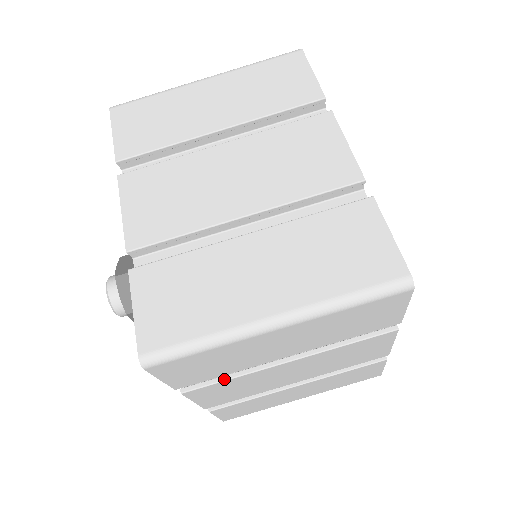
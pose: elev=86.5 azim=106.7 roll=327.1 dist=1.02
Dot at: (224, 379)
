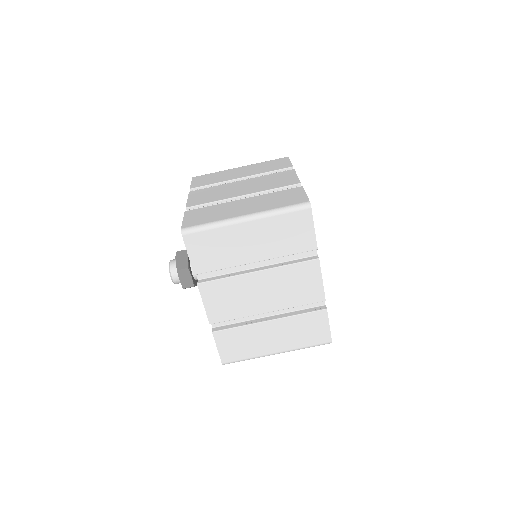
Dot at: (221, 278)
